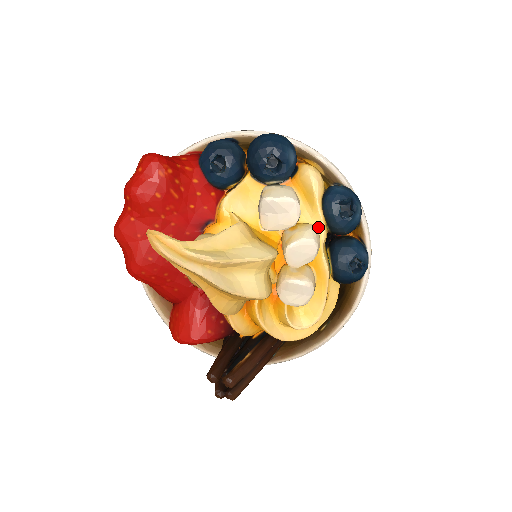
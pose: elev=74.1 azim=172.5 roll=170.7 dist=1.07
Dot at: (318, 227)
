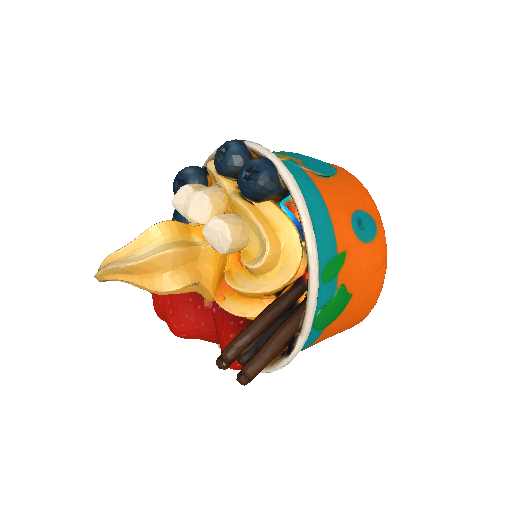
Dot at: (220, 184)
